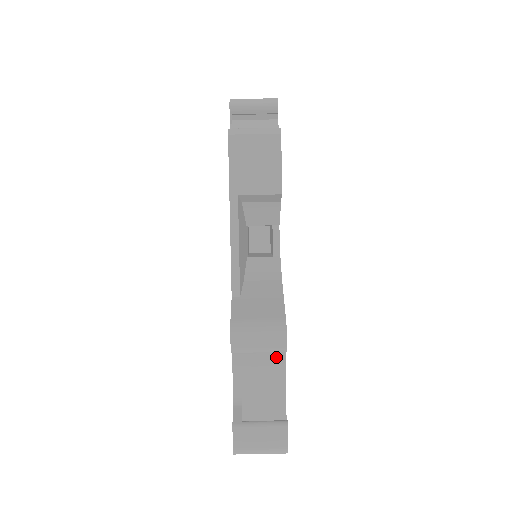
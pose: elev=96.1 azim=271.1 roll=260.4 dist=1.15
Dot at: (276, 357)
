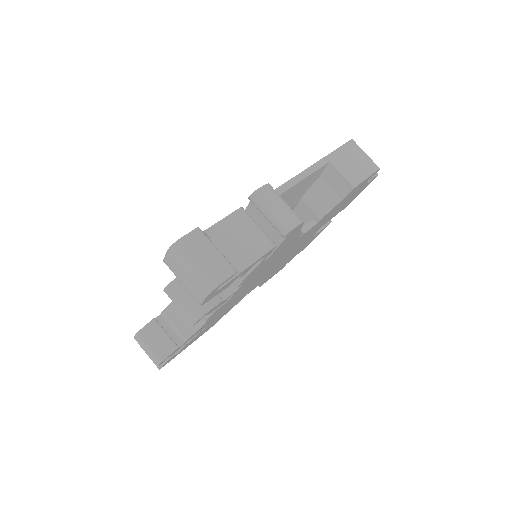
Dot at: (266, 242)
